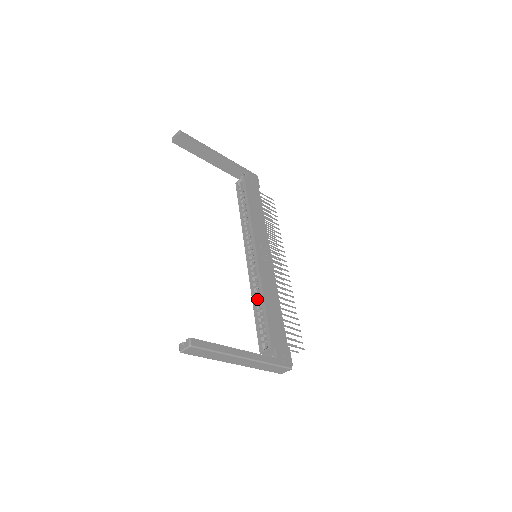
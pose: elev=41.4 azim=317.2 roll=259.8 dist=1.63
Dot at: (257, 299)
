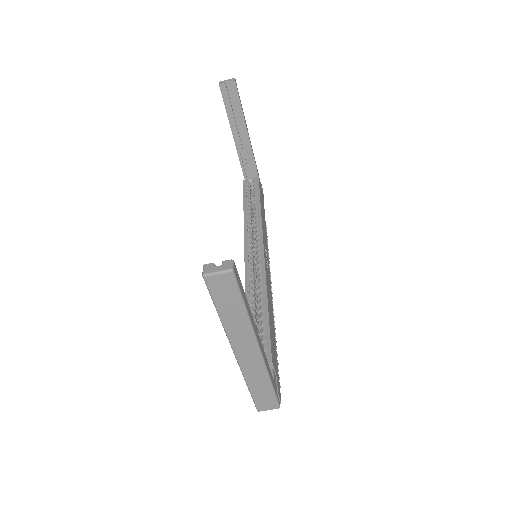
Dot at: (252, 300)
